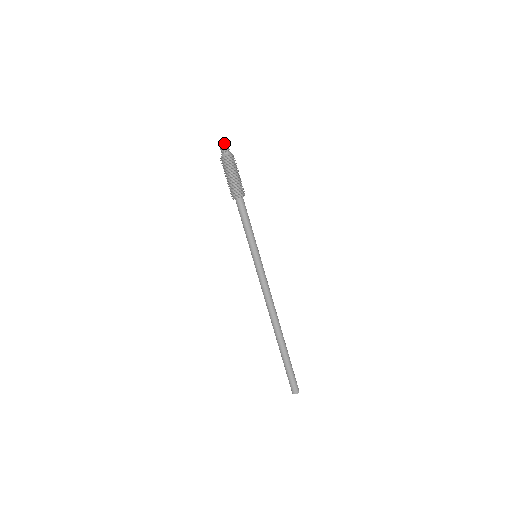
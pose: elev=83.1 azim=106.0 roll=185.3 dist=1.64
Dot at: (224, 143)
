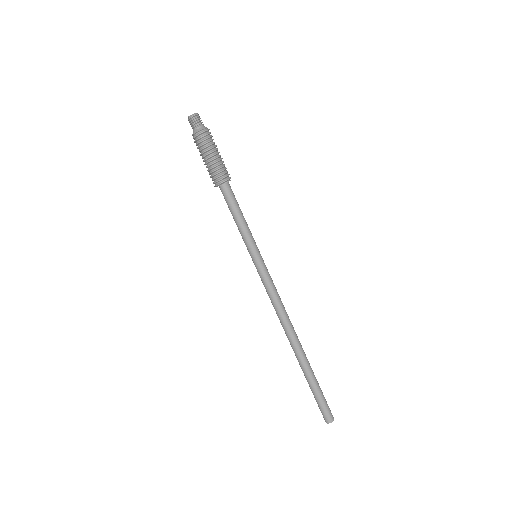
Dot at: (193, 115)
